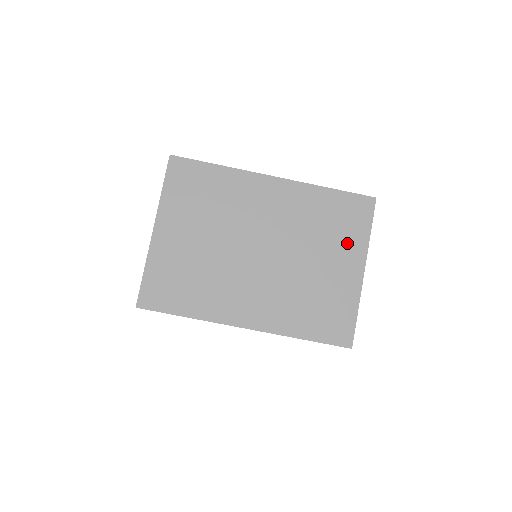
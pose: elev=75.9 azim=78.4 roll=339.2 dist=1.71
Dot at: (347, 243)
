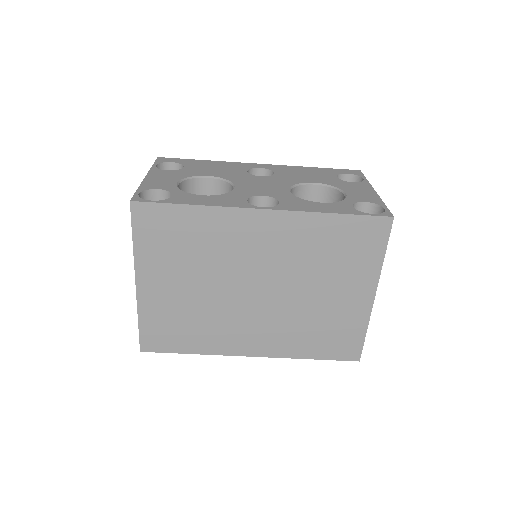
Dot at: (356, 271)
